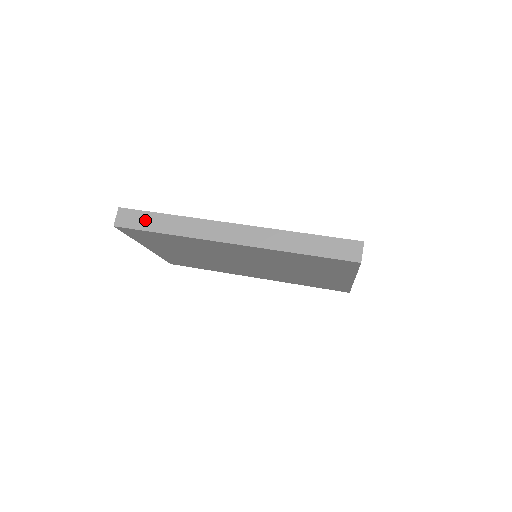
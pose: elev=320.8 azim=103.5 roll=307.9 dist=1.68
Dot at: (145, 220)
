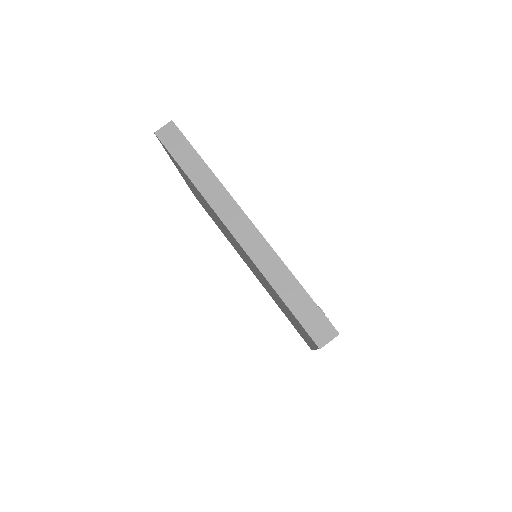
Dot at: (183, 150)
